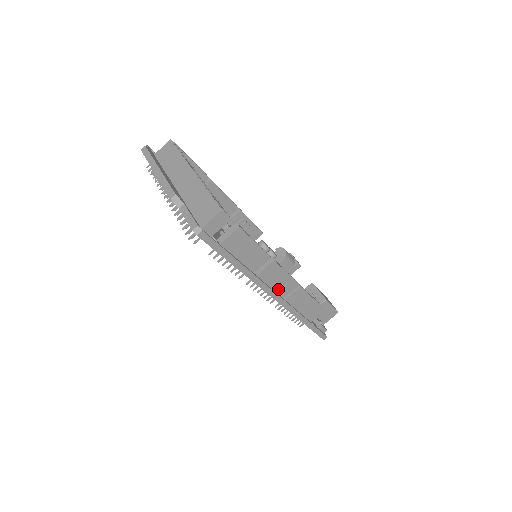
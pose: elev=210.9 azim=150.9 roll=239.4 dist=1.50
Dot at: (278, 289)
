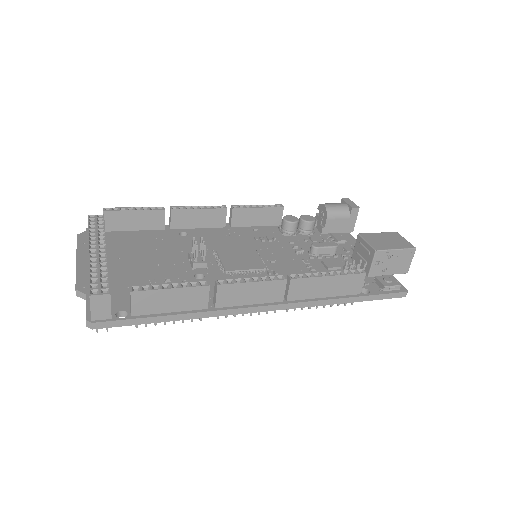
Dot at: (262, 299)
